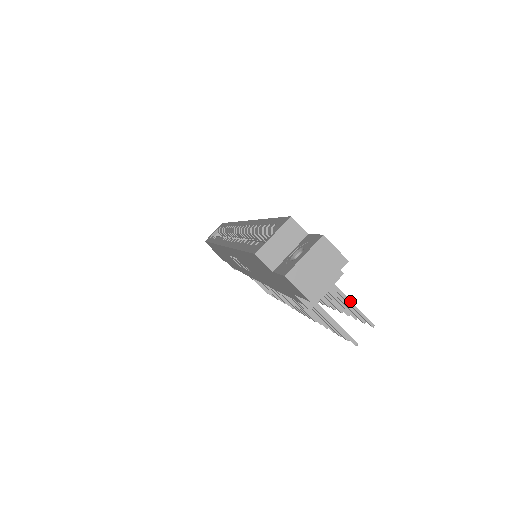
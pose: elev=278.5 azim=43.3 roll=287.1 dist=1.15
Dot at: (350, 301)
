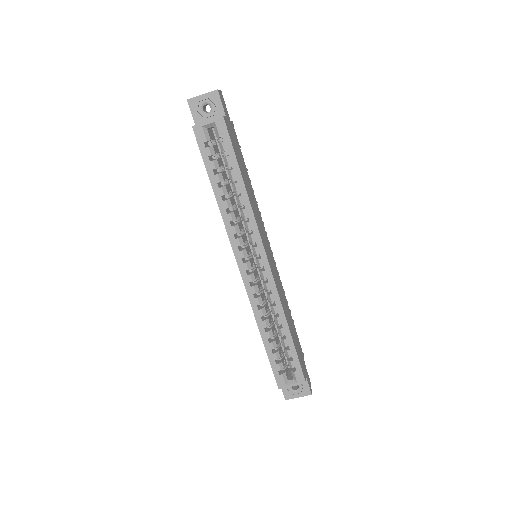
Dot at: occluded
